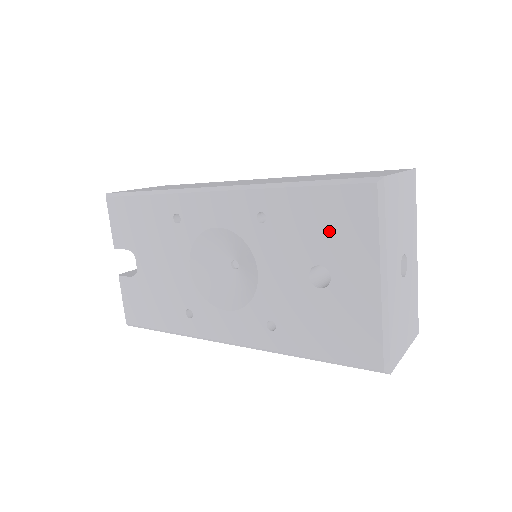
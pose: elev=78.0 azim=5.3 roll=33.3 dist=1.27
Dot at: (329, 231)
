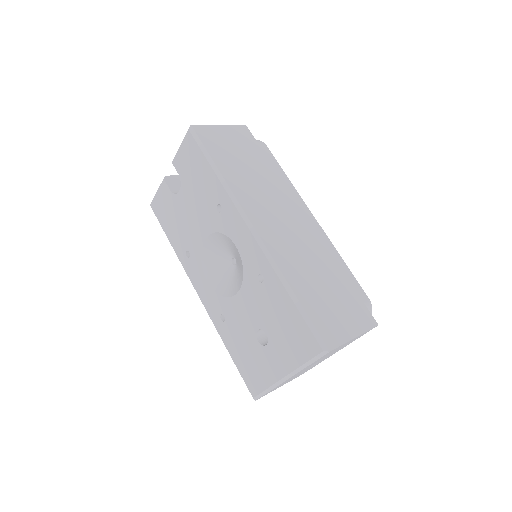
Dot at: (284, 332)
